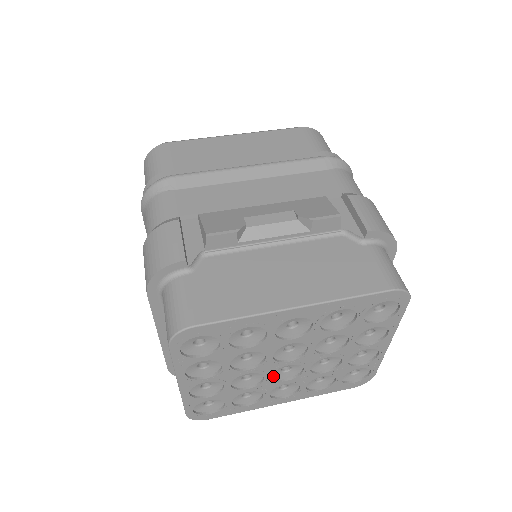
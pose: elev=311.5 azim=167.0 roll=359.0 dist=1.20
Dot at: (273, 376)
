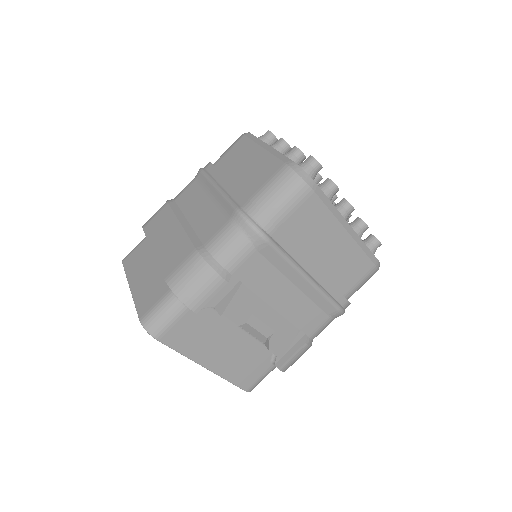
Dot at: occluded
